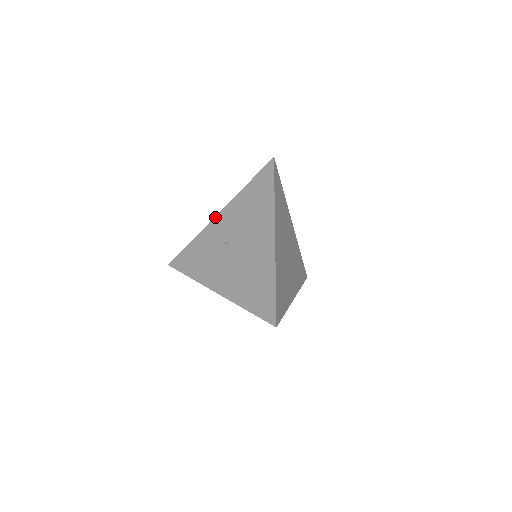
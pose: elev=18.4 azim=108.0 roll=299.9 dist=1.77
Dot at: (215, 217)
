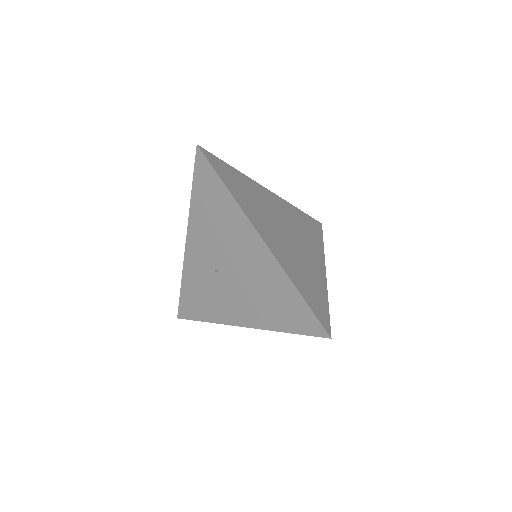
Dot at: (185, 246)
